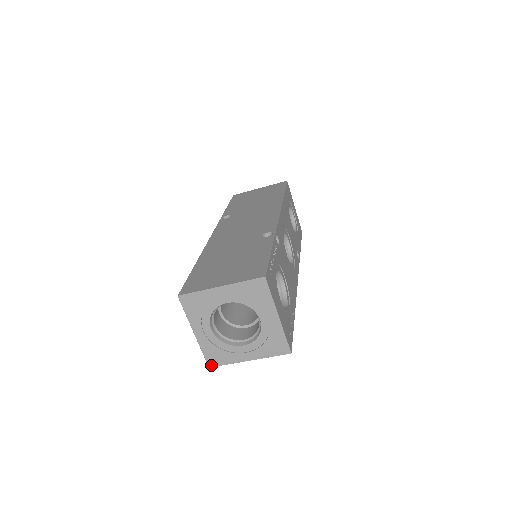
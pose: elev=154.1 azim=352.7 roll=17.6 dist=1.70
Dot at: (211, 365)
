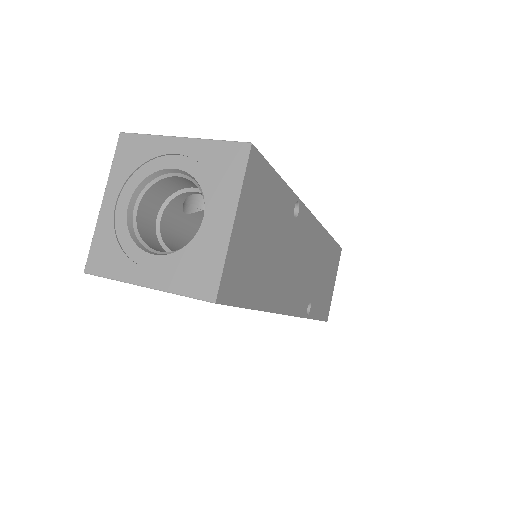
Dot at: (212, 296)
